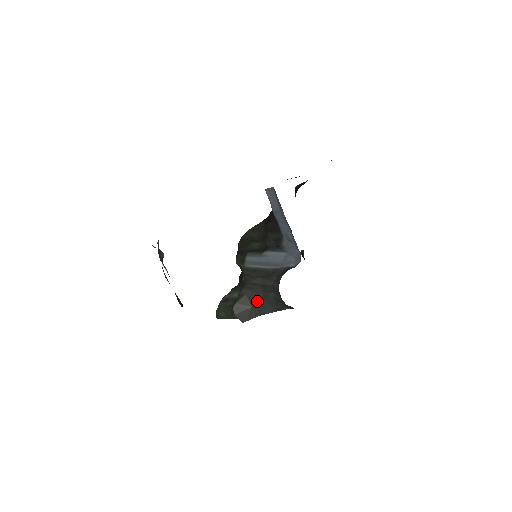
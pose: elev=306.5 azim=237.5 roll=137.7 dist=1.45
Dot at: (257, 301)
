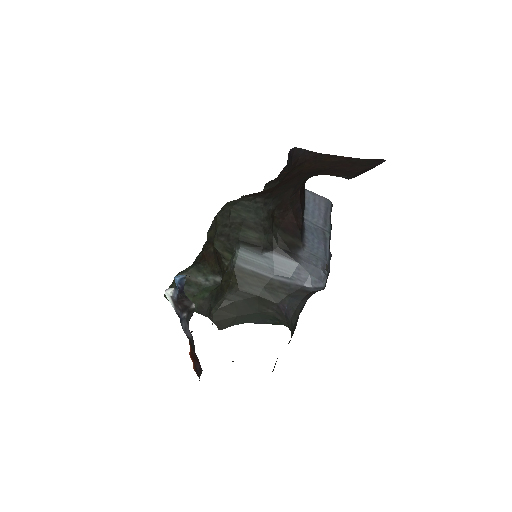
Dot at: (247, 312)
